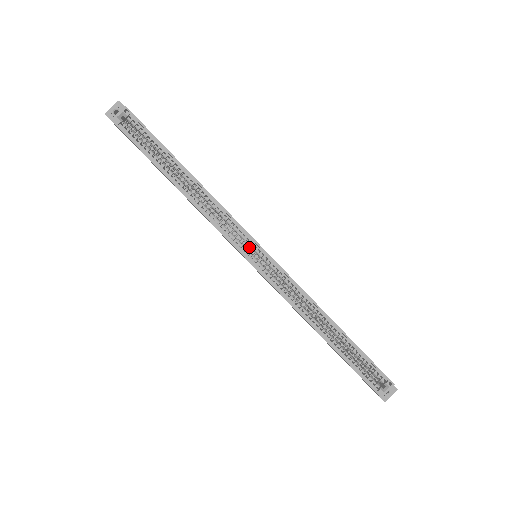
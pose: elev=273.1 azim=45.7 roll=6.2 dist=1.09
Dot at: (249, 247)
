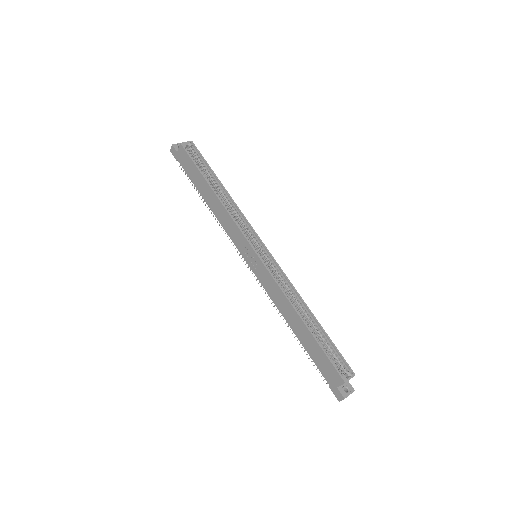
Dot at: occluded
